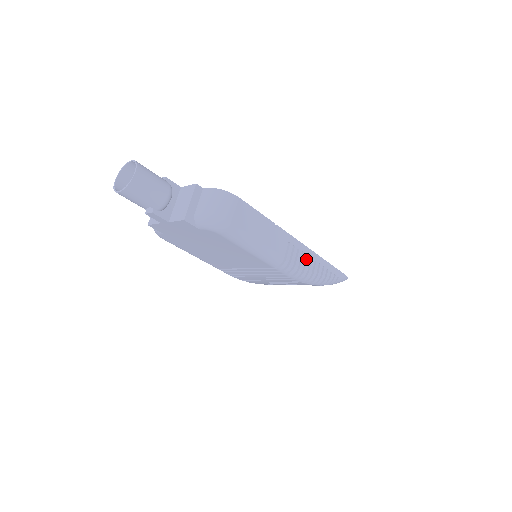
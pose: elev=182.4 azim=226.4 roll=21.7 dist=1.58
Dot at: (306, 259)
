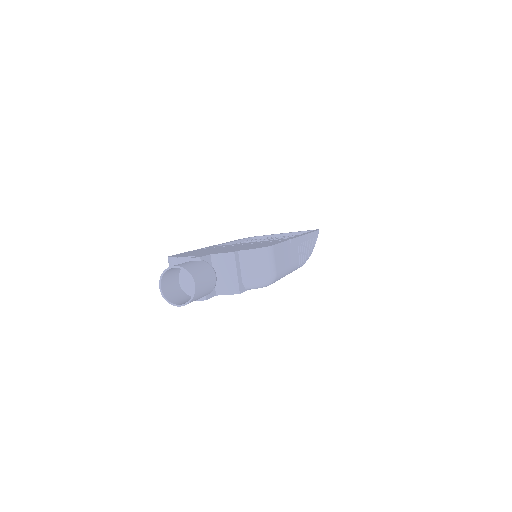
Dot at: (305, 245)
